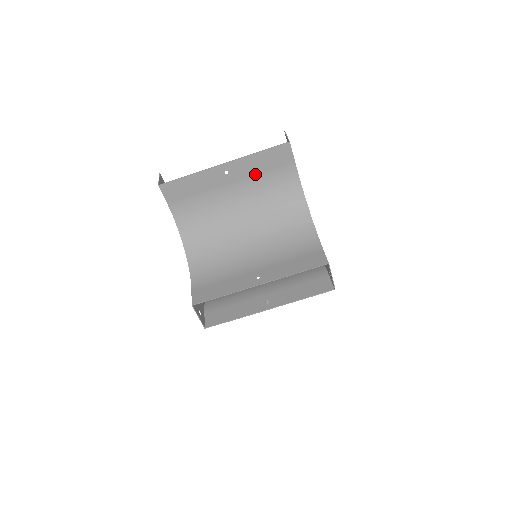
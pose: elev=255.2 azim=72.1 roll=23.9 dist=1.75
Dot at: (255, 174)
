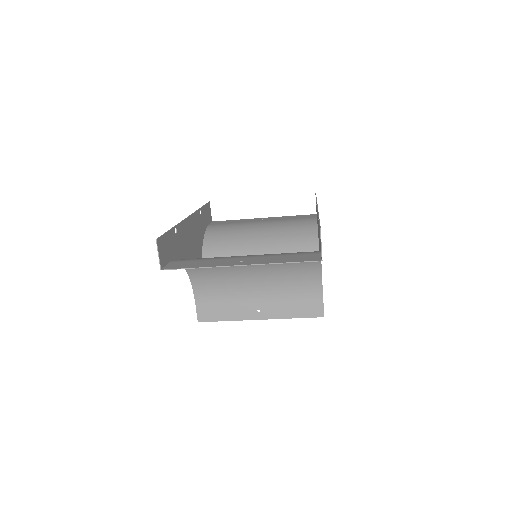
Dot at: (273, 257)
